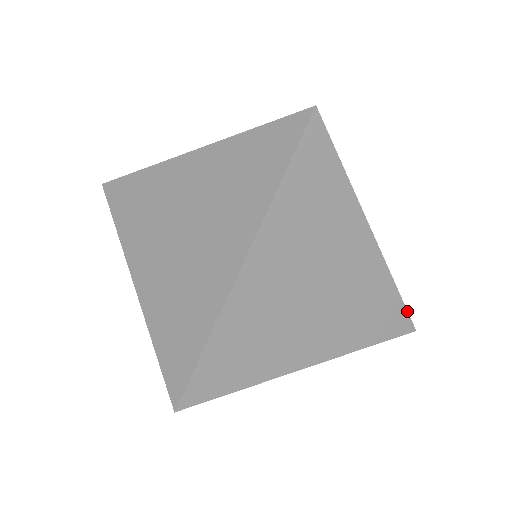
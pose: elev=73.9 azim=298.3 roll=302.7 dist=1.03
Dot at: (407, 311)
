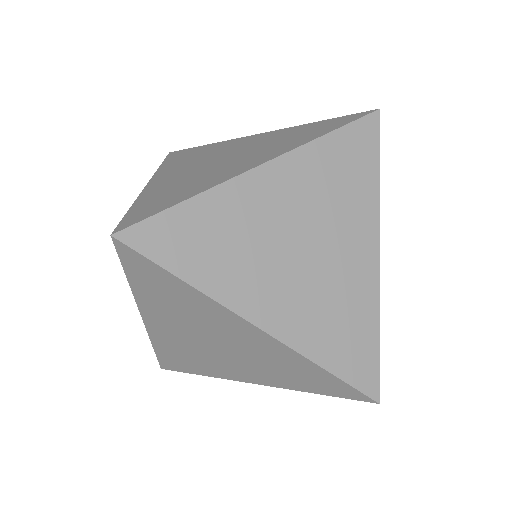
Dot at: occluded
